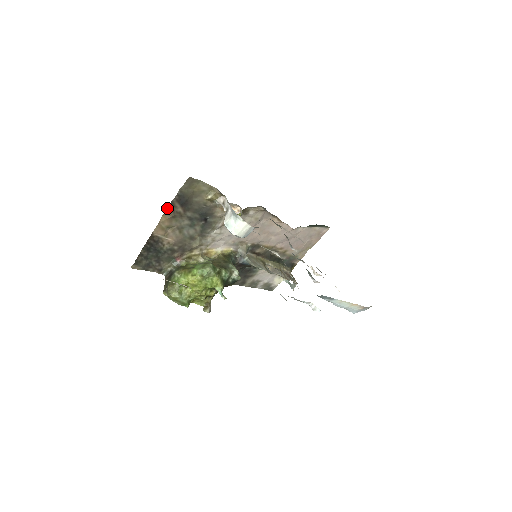
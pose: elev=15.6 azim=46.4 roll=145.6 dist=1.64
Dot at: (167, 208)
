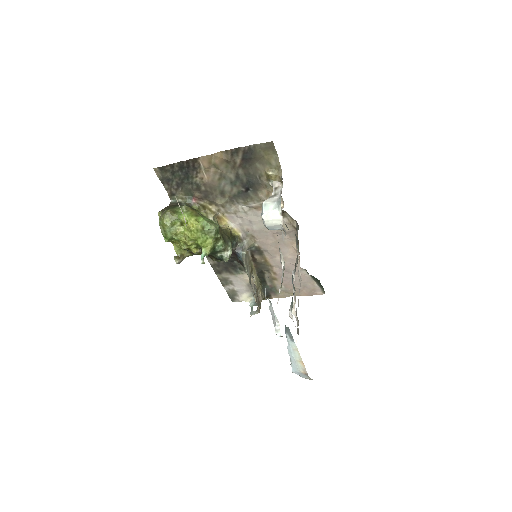
Dot at: (230, 149)
